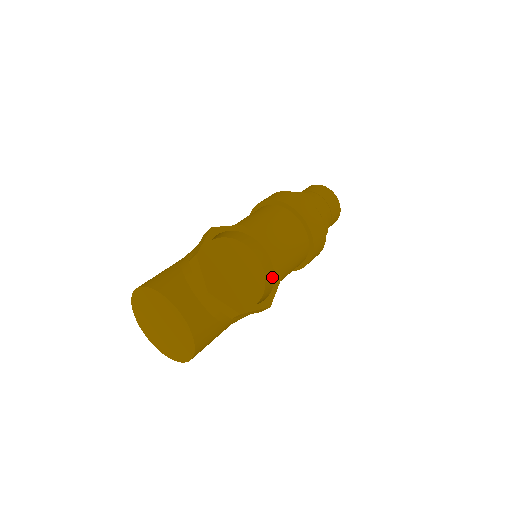
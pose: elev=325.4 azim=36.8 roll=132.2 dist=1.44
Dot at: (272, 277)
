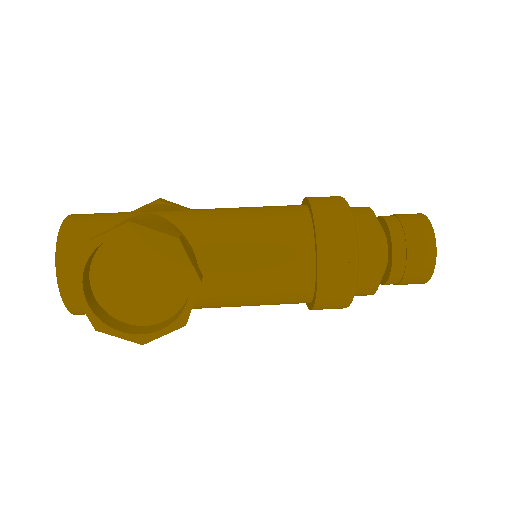
Dot at: (177, 316)
